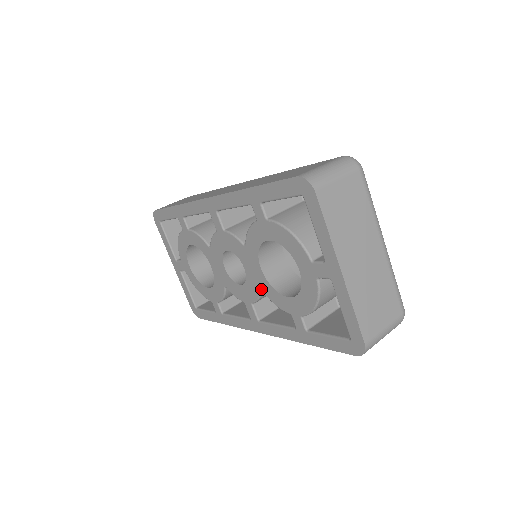
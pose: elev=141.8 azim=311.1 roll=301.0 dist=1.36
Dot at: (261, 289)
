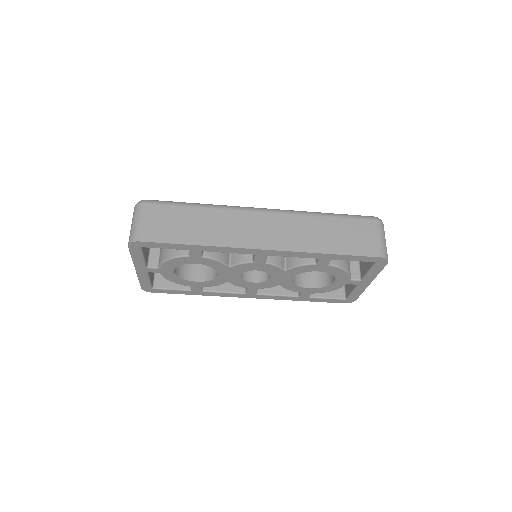
Dot at: (280, 285)
